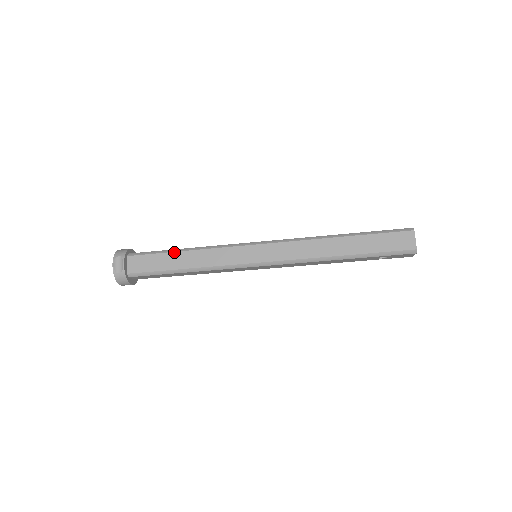
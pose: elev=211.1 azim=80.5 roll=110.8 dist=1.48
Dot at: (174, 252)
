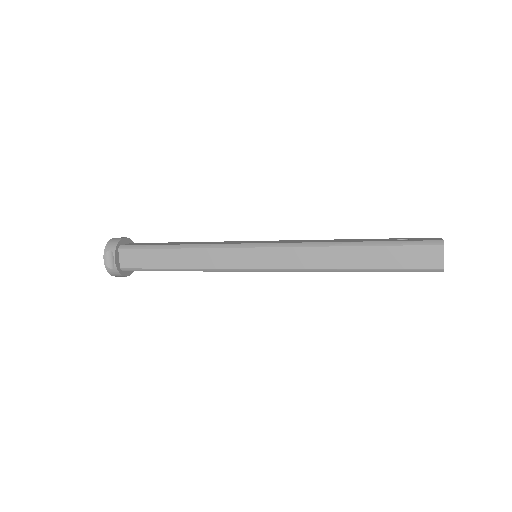
Dot at: (166, 249)
